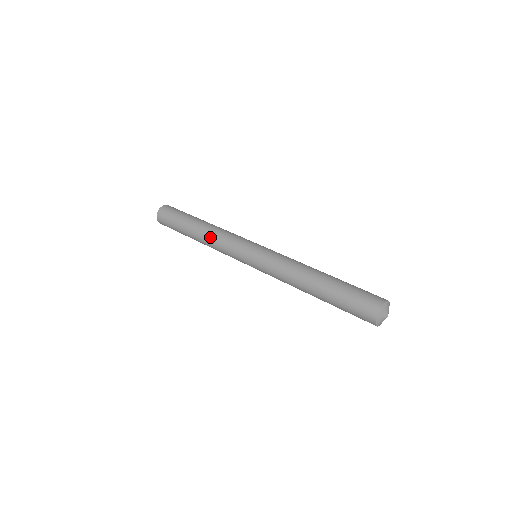
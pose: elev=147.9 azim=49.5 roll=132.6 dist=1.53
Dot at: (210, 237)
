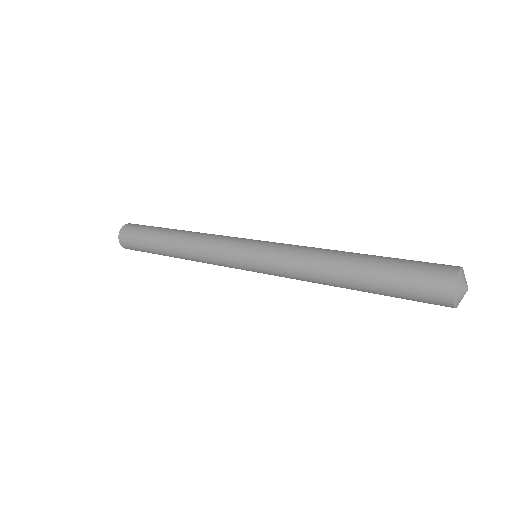
Dot at: (191, 254)
